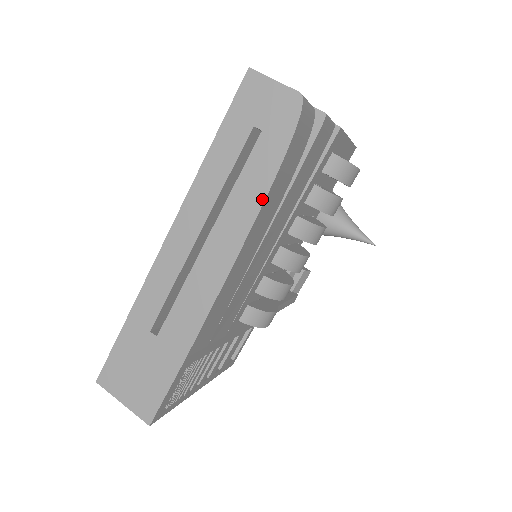
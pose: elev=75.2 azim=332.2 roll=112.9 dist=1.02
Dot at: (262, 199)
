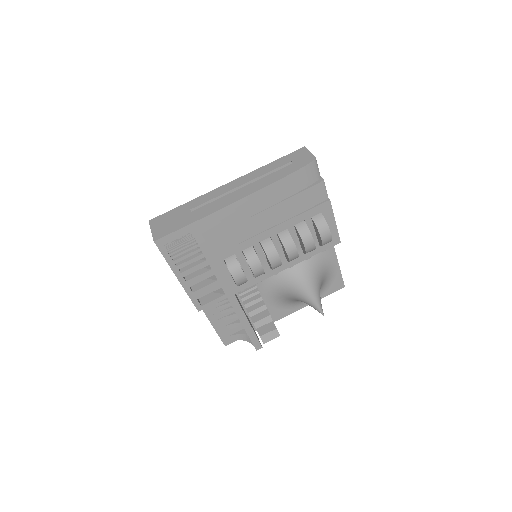
Dot at: (275, 181)
